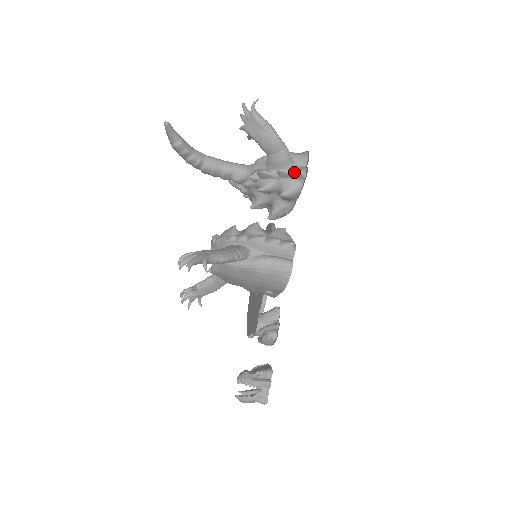
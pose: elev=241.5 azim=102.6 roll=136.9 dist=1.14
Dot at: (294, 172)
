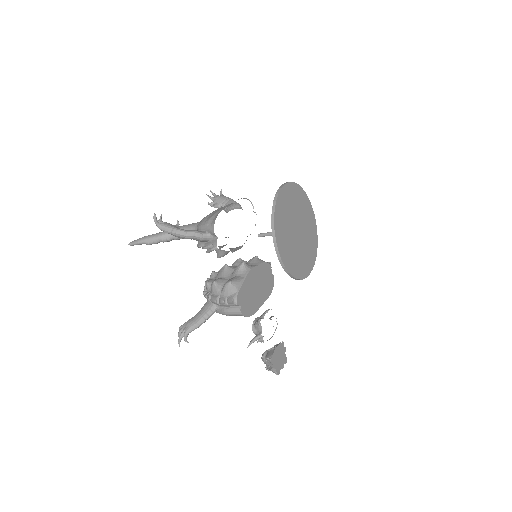
Dot at: (212, 246)
